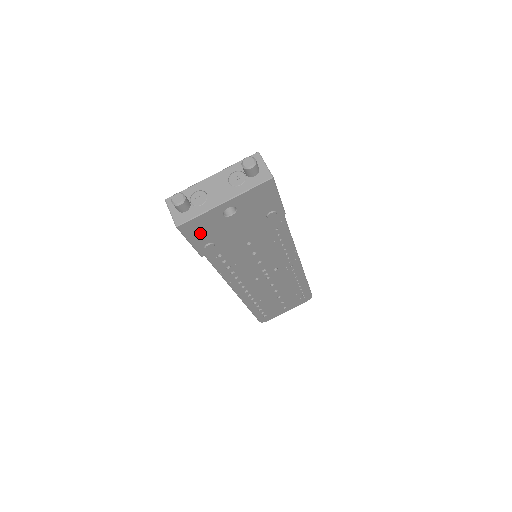
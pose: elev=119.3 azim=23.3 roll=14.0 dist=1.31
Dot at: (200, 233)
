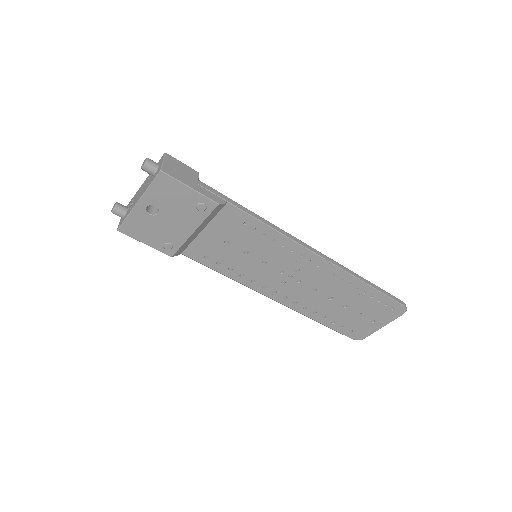
Dot at: (145, 234)
